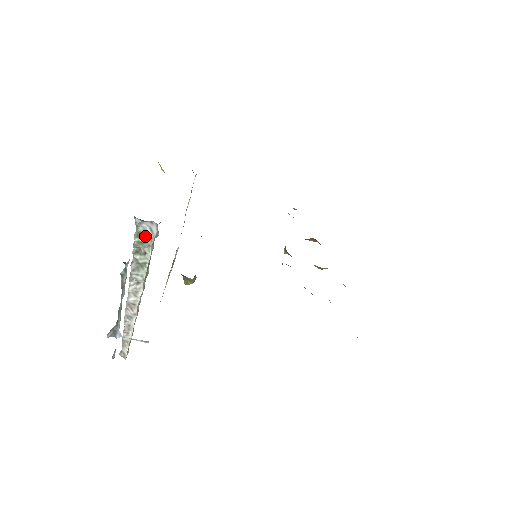
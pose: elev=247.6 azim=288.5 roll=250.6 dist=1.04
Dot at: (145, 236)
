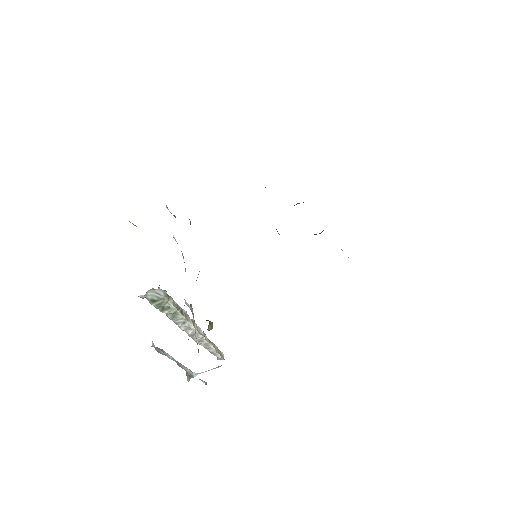
Dot at: (157, 300)
